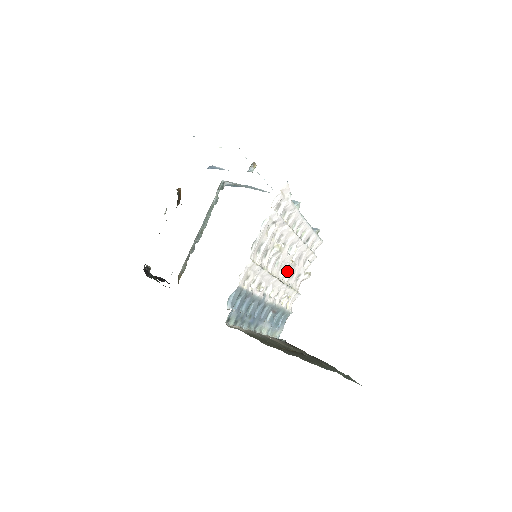
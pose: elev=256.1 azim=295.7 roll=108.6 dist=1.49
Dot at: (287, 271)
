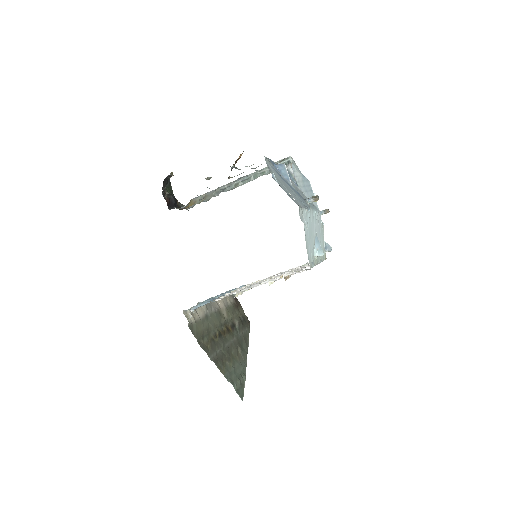
Dot at: (272, 276)
